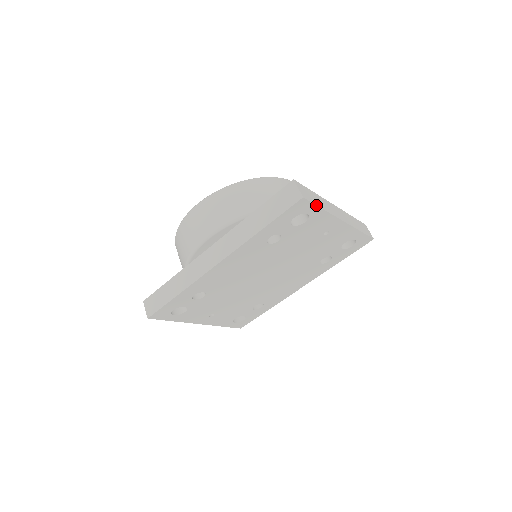
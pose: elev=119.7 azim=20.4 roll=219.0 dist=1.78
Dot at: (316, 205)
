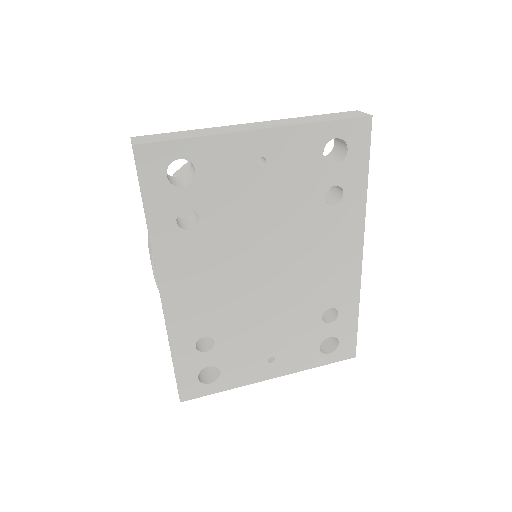
Dot at: (172, 140)
